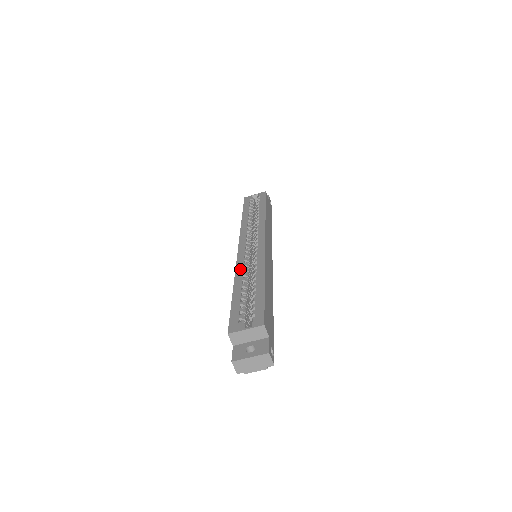
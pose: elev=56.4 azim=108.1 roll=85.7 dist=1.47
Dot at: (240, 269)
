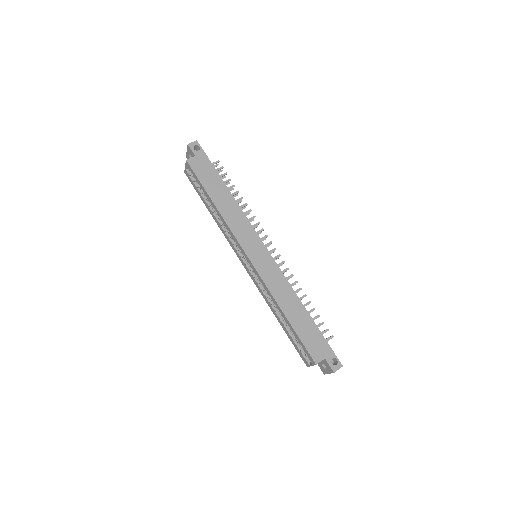
Dot at: (264, 297)
